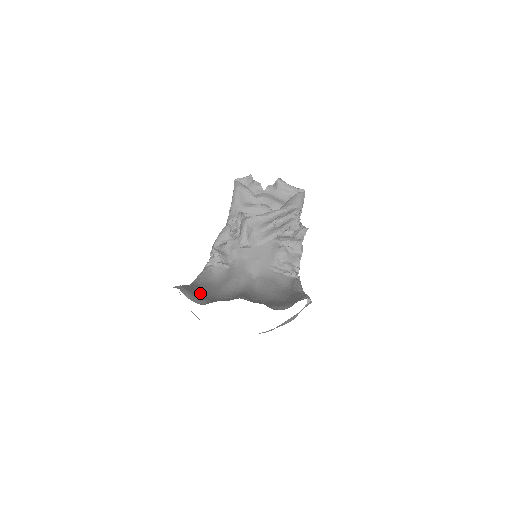
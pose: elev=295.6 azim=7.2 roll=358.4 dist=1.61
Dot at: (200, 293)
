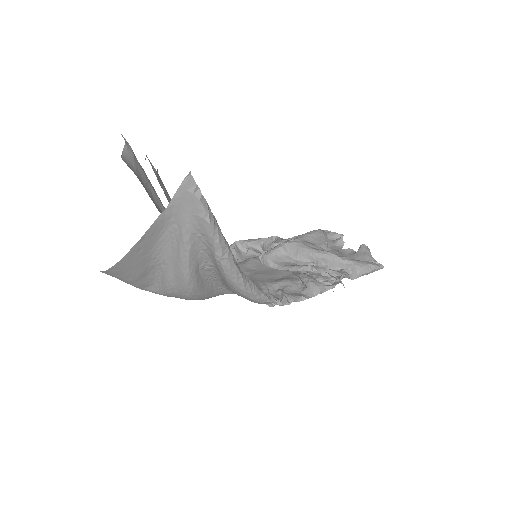
Dot at: (154, 200)
